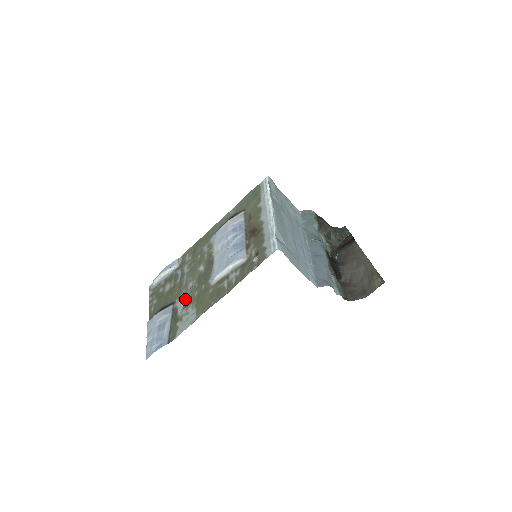
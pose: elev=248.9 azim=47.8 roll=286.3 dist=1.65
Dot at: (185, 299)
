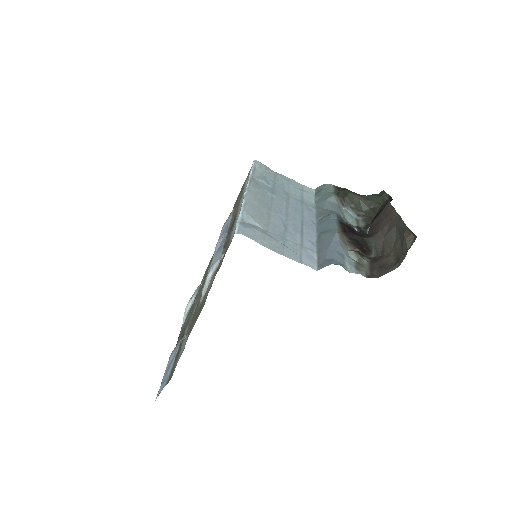
Dot at: (187, 328)
